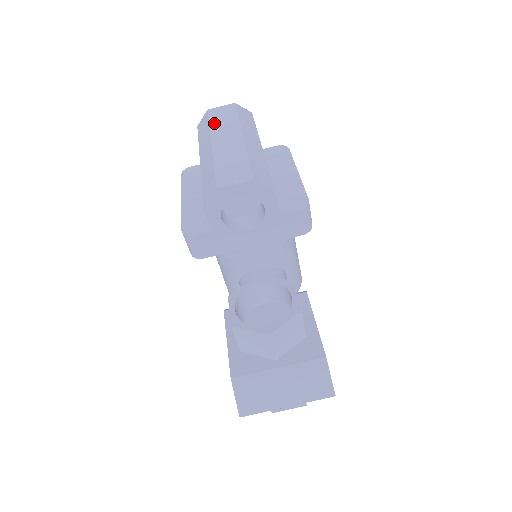
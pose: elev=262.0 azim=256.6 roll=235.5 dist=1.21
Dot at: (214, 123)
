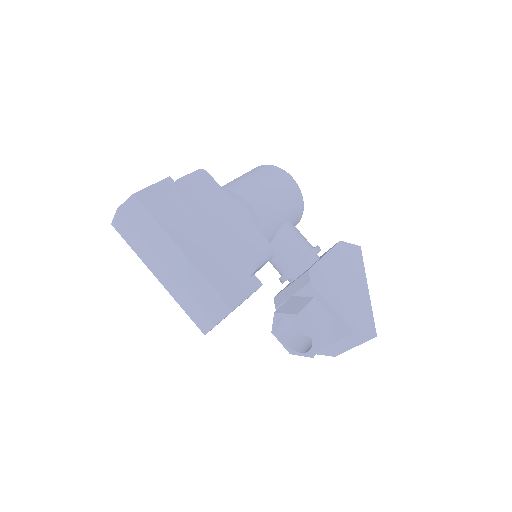
Dot at: (134, 248)
